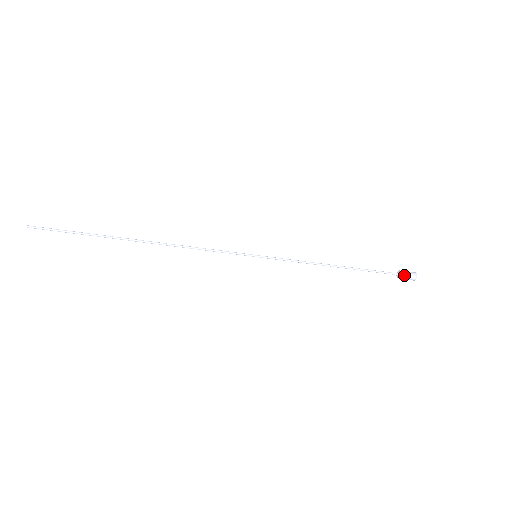
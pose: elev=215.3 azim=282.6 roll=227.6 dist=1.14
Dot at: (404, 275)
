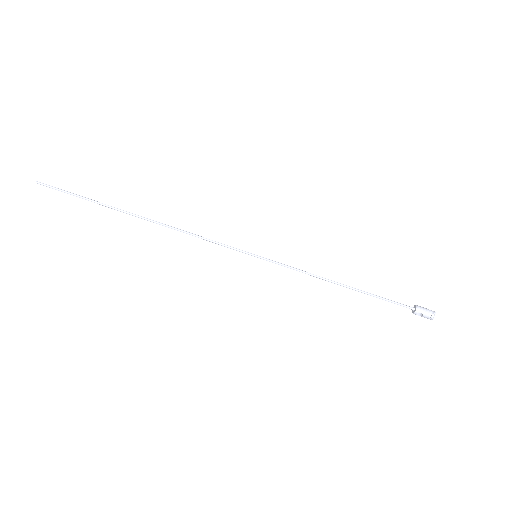
Dot at: (420, 308)
